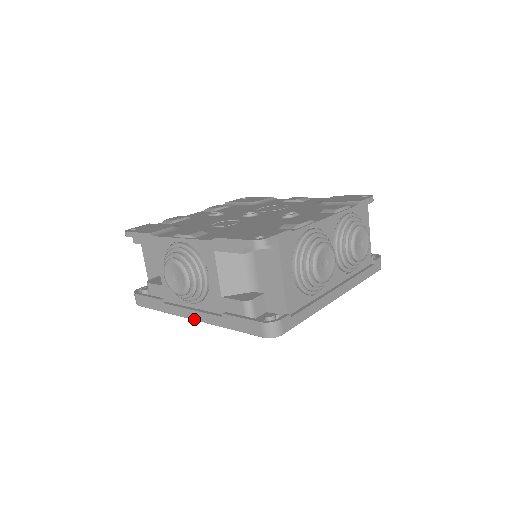
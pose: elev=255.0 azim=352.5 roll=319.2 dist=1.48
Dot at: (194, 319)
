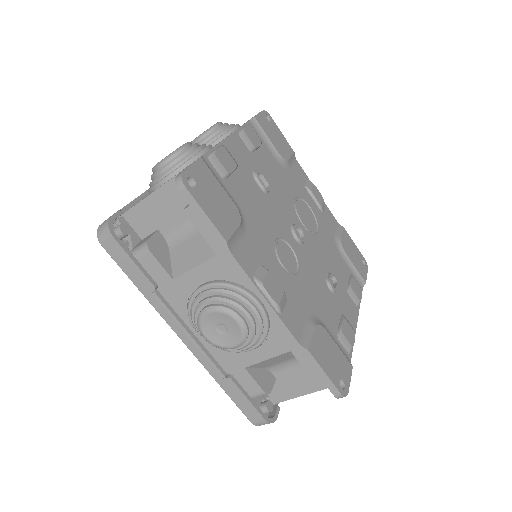
Dot at: (185, 343)
